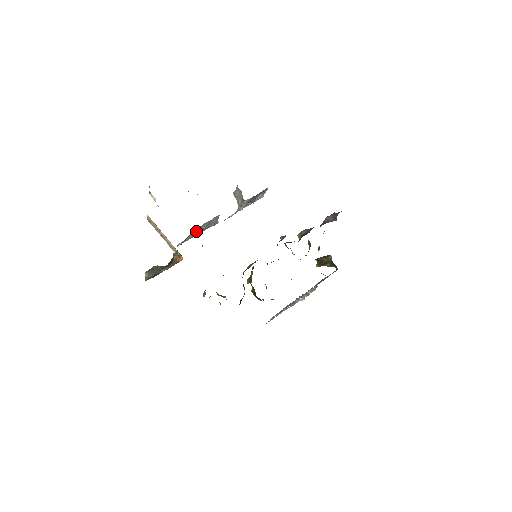
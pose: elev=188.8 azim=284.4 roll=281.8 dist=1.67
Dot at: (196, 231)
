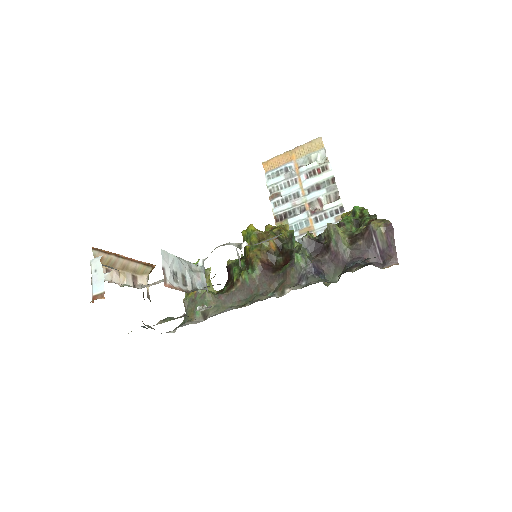
Dot at: occluded
